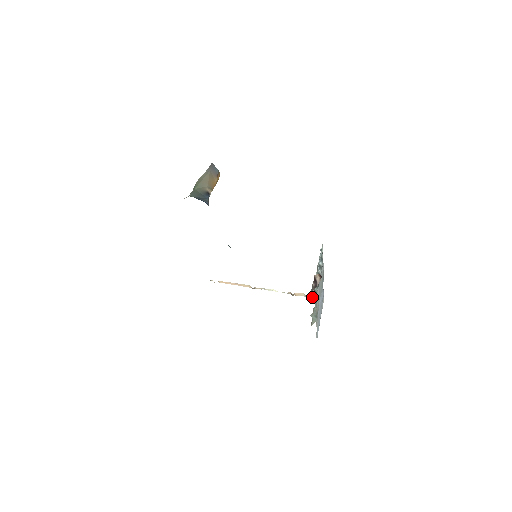
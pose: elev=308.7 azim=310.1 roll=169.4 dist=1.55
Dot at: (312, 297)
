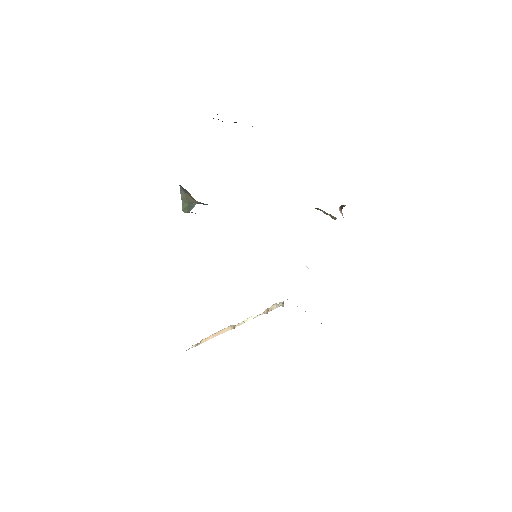
Dot at: occluded
